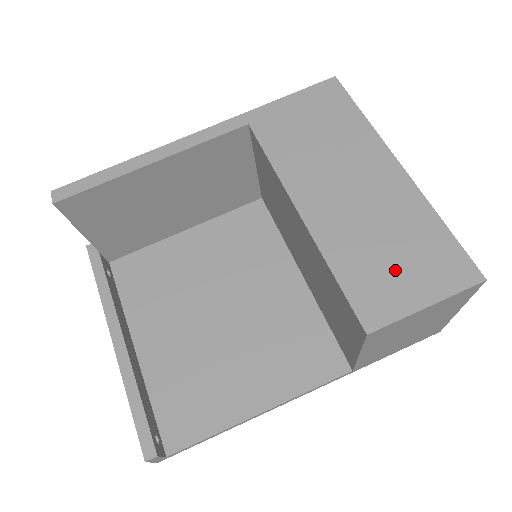
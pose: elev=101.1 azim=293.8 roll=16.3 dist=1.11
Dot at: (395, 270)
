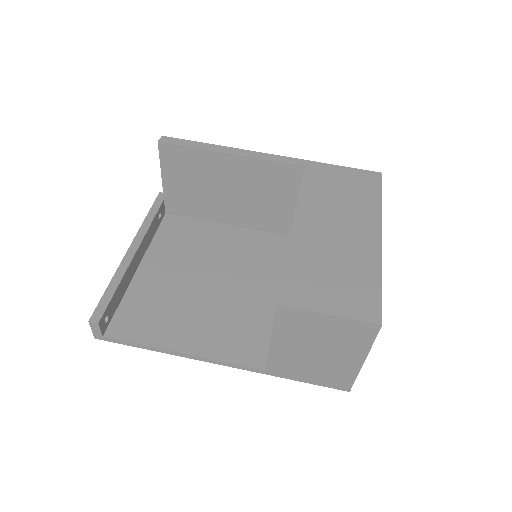
Dot at: (326, 284)
